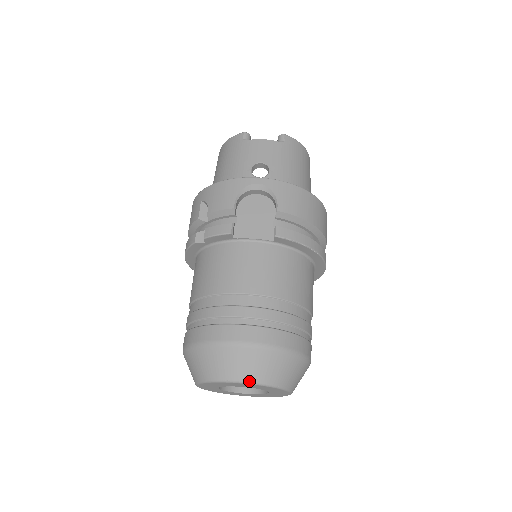
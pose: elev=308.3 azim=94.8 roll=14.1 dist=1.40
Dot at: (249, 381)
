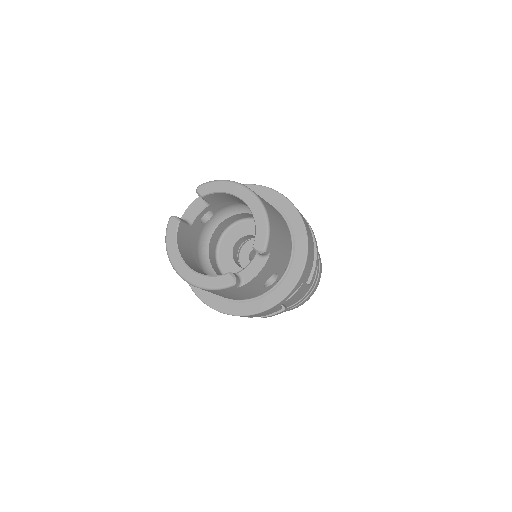
Dot at: occluded
